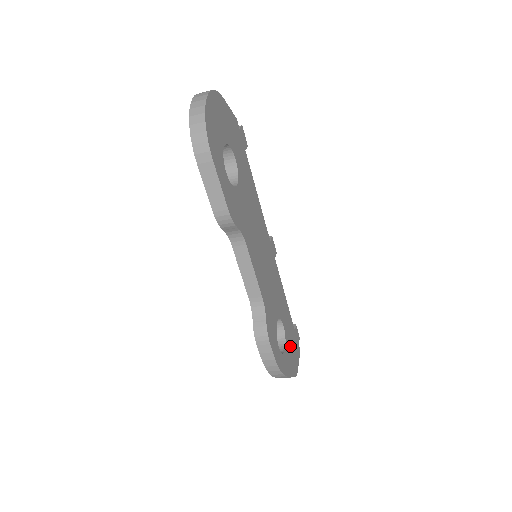
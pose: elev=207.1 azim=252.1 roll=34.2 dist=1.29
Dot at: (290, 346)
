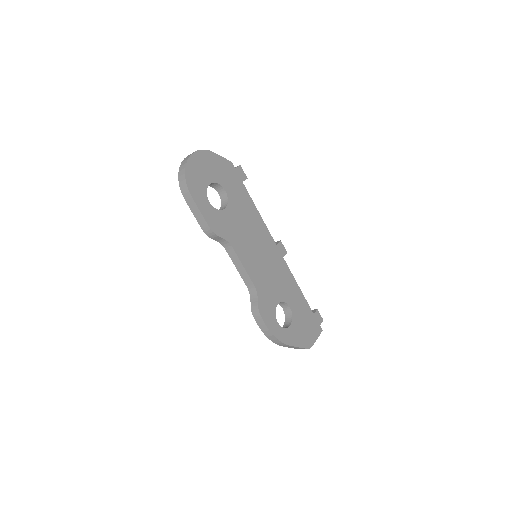
Dot at: (301, 324)
